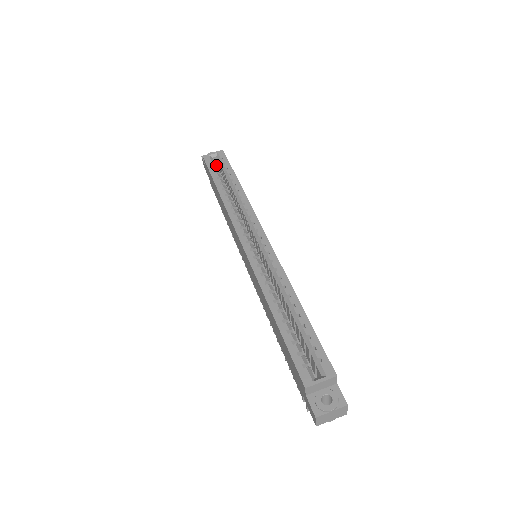
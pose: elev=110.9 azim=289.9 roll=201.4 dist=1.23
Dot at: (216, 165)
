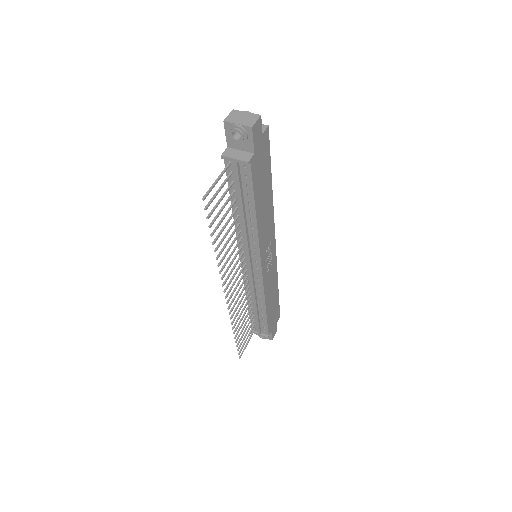
Dot at: occluded
